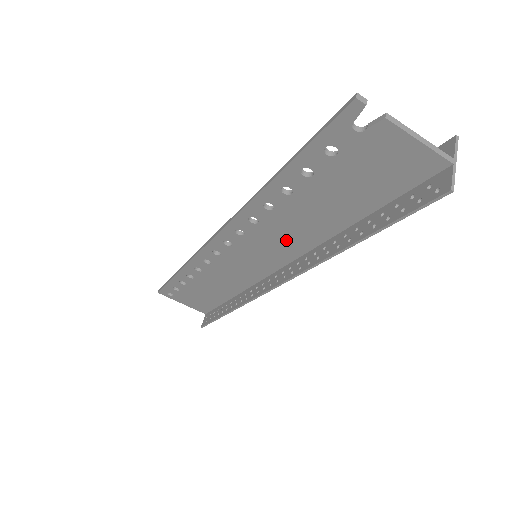
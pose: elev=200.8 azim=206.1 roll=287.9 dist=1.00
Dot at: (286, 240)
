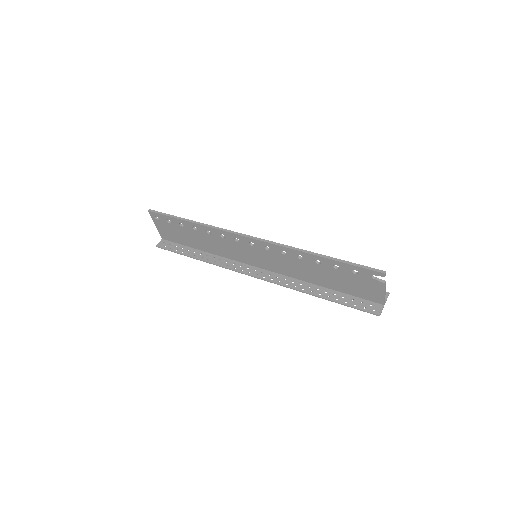
Dot at: (285, 267)
